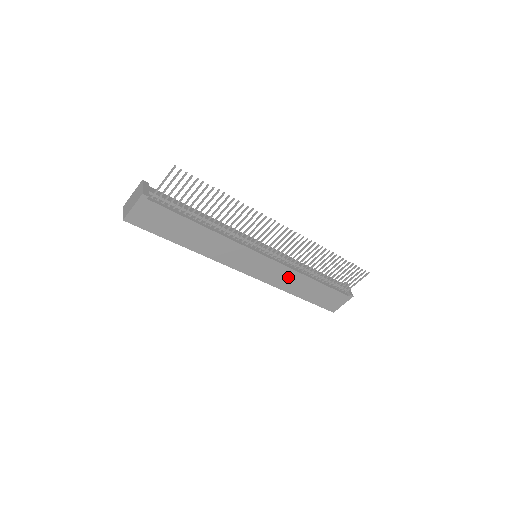
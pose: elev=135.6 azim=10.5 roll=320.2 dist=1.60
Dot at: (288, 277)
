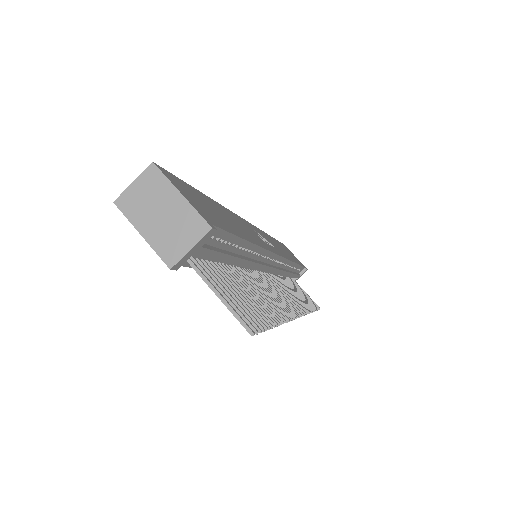
Dot at: occluded
